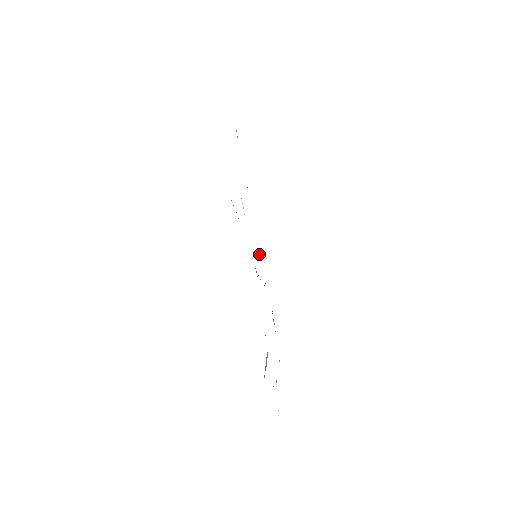
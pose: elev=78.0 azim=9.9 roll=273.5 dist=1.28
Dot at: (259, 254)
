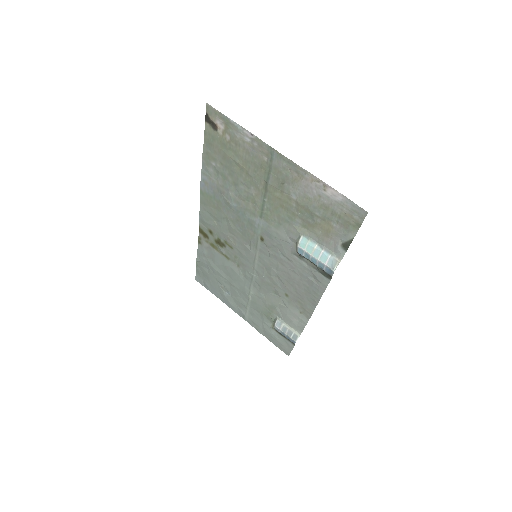
Dot at: (231, 240)
